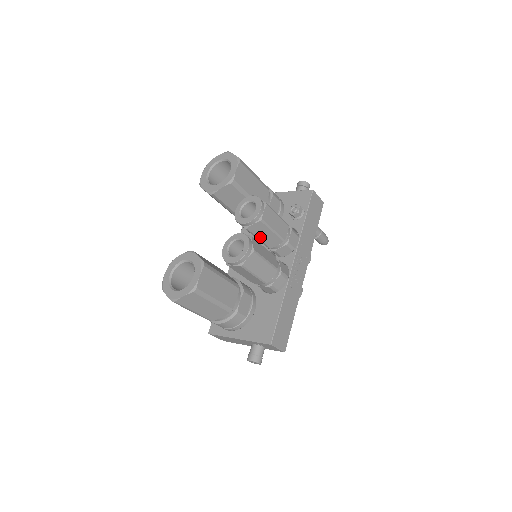
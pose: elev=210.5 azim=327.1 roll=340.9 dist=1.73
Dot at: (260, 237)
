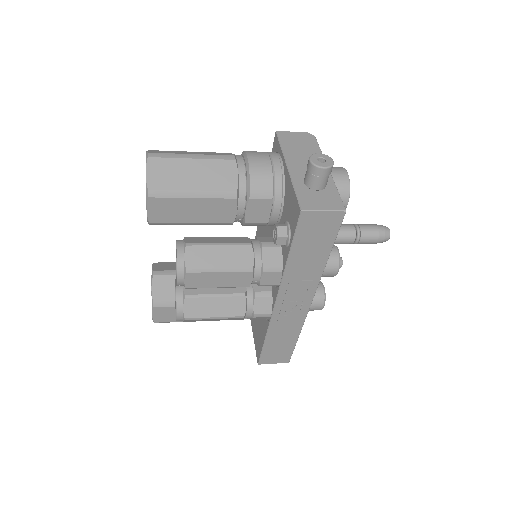
Dot at: occluded
